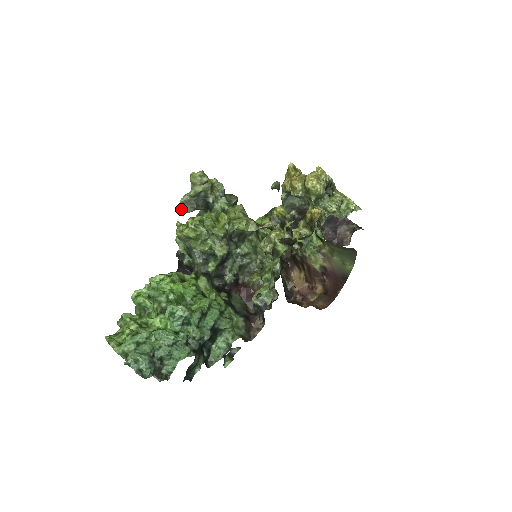
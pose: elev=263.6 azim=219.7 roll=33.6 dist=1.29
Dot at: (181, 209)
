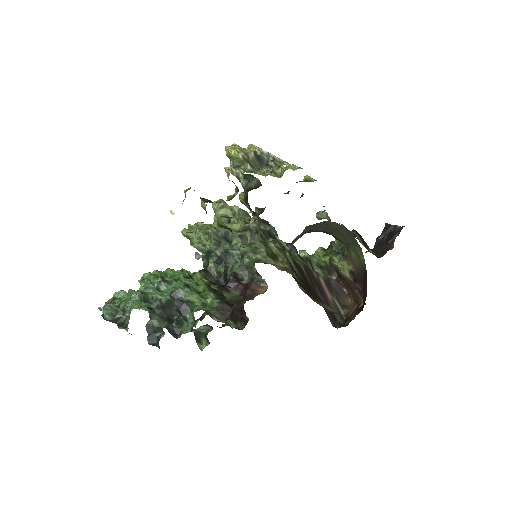
Dot at: occluded
